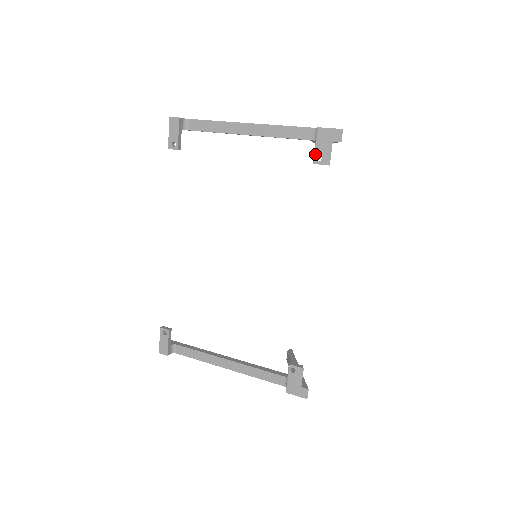
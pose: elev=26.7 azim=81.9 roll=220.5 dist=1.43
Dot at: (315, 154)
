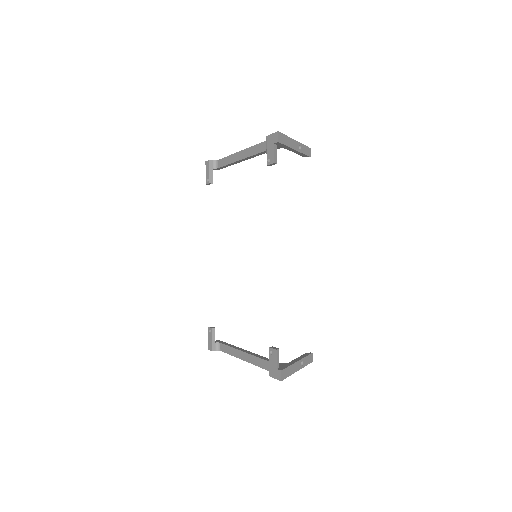
Dot at: (267, 157)
